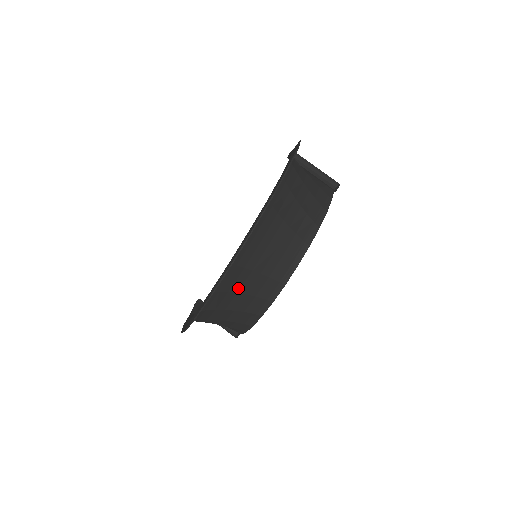
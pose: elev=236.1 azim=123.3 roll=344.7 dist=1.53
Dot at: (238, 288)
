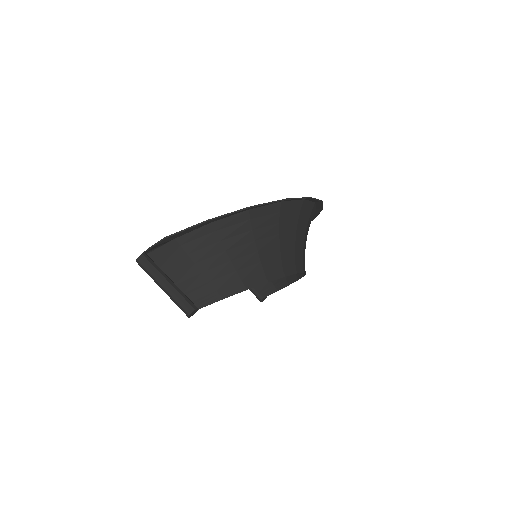
Dot at: (298, 229)
